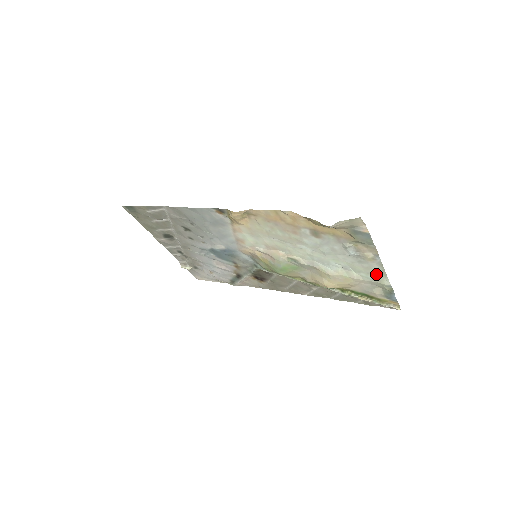
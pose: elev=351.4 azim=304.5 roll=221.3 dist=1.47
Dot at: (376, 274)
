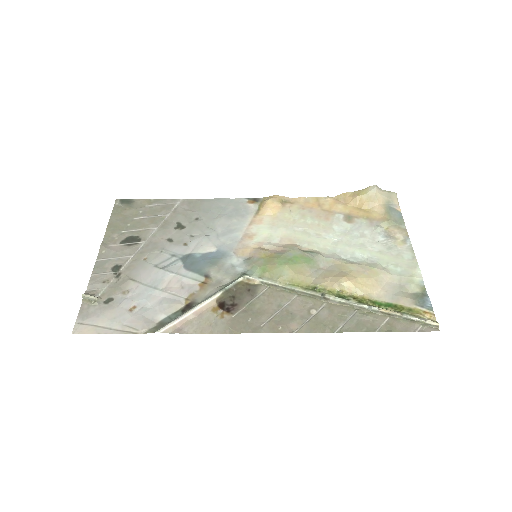
Dot at: (406, 264)
